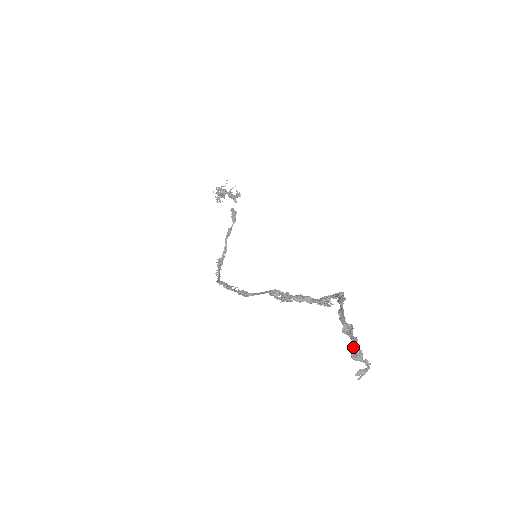
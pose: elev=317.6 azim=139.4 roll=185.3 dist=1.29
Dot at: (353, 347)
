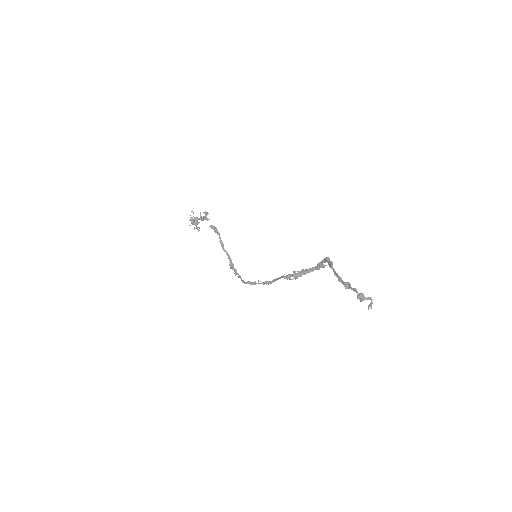
Dot at: (357, 295)
